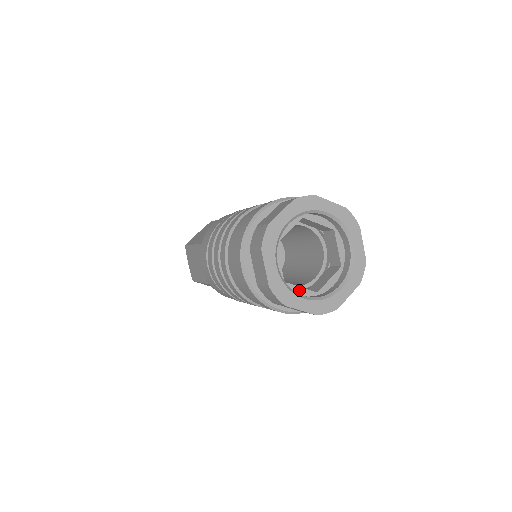
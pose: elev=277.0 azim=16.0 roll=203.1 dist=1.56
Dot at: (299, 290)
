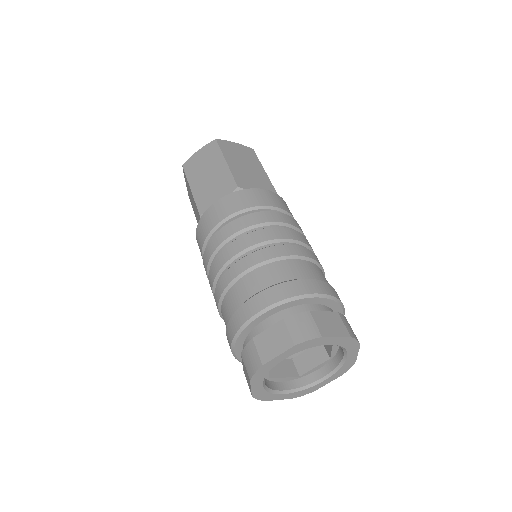
Dot at: occluded
